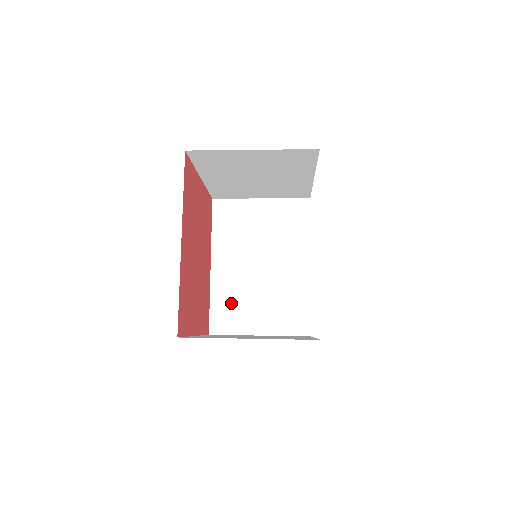
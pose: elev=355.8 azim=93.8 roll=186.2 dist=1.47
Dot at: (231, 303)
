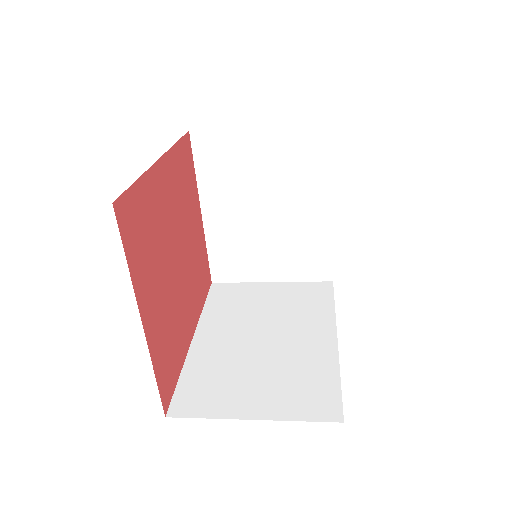
Dot at: (213, 377)
